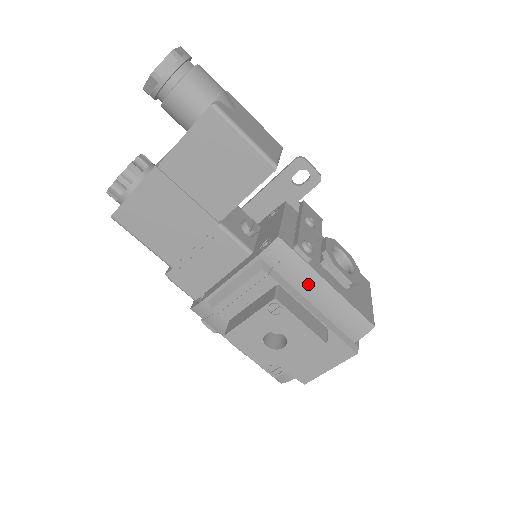
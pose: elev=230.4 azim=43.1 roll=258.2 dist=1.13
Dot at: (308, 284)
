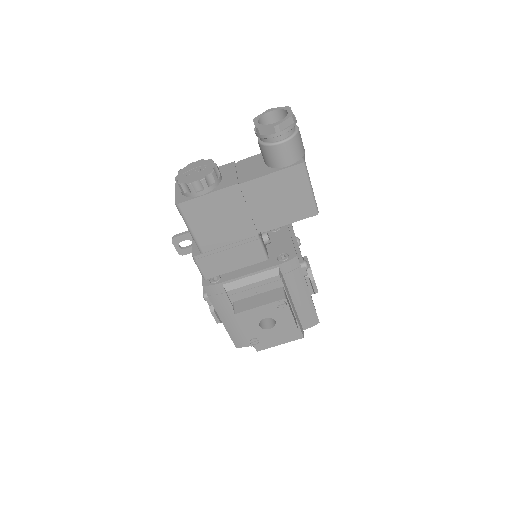
Dot at: (298, 289)
